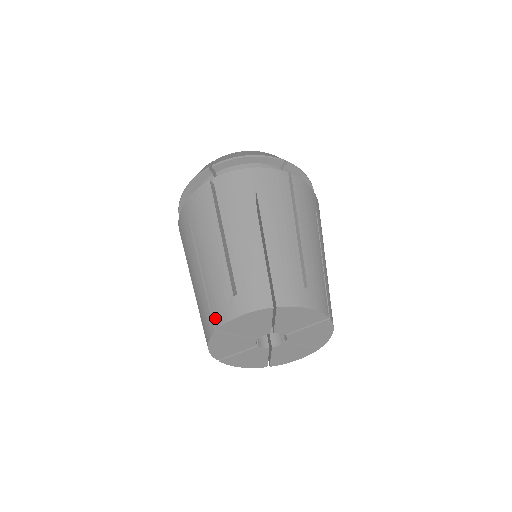
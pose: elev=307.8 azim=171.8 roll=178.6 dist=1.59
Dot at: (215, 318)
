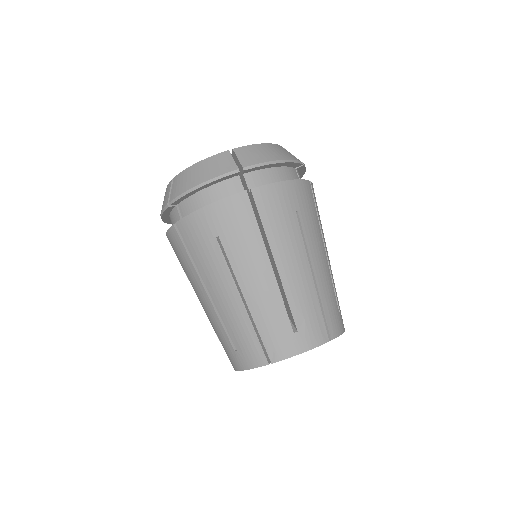
Dot at: (271, 352)
